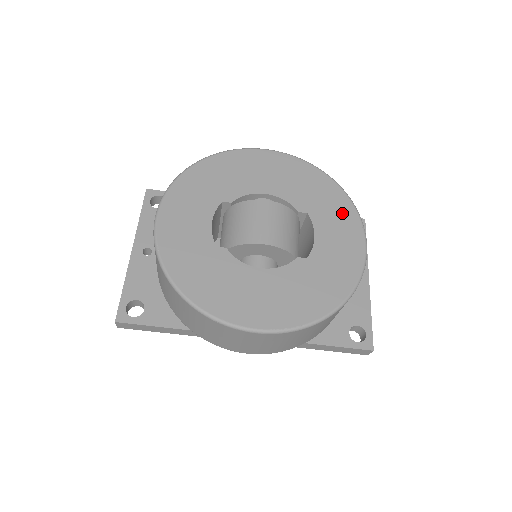
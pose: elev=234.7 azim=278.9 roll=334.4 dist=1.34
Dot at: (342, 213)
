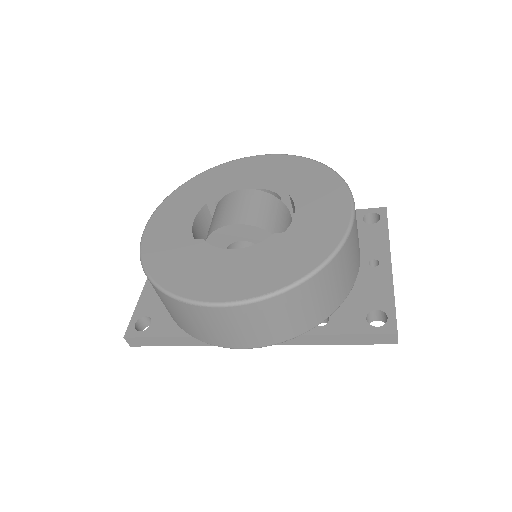
Dot at: (327, 187)
